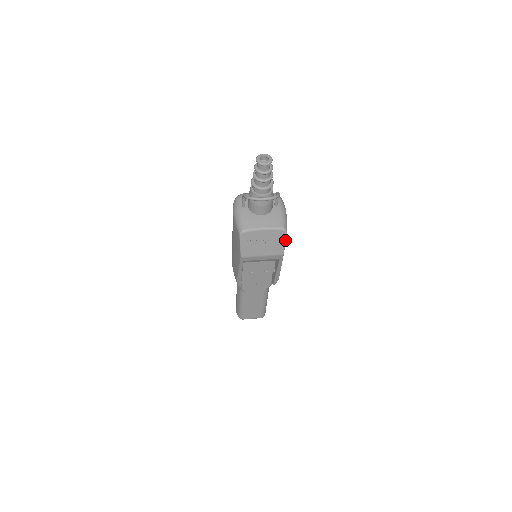
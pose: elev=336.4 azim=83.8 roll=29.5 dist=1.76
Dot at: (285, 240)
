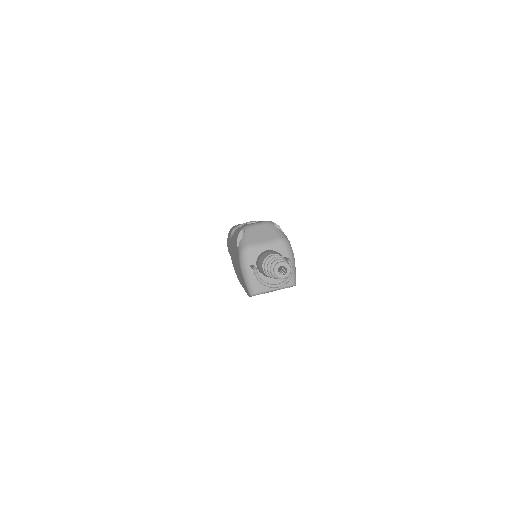
Dot at: occluded
